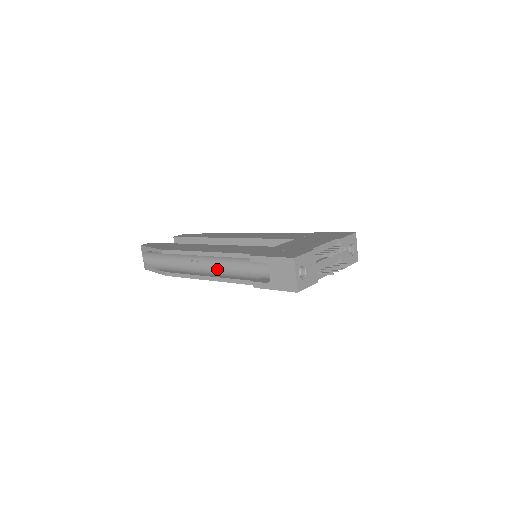
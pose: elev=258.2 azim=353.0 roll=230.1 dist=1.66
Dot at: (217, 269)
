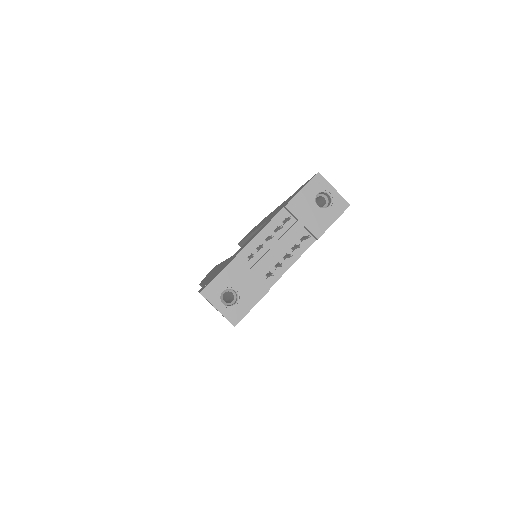
Dot at: occluded
